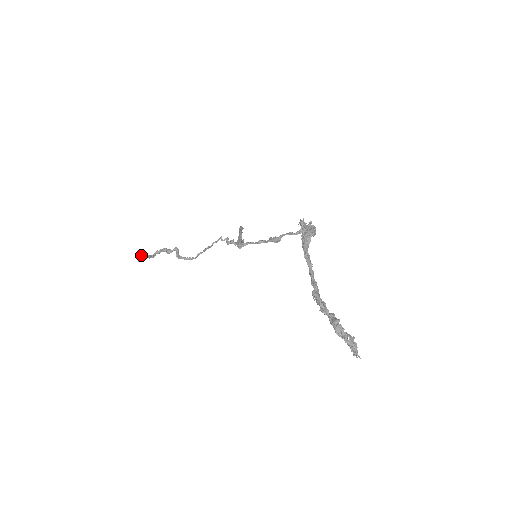
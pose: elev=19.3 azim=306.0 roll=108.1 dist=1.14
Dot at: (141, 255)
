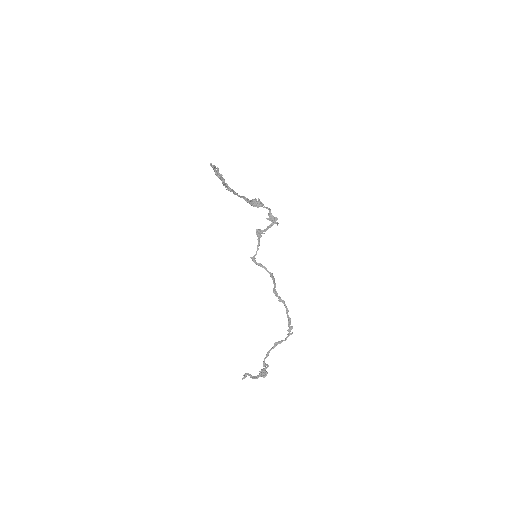
Dot at: (246, 374)
